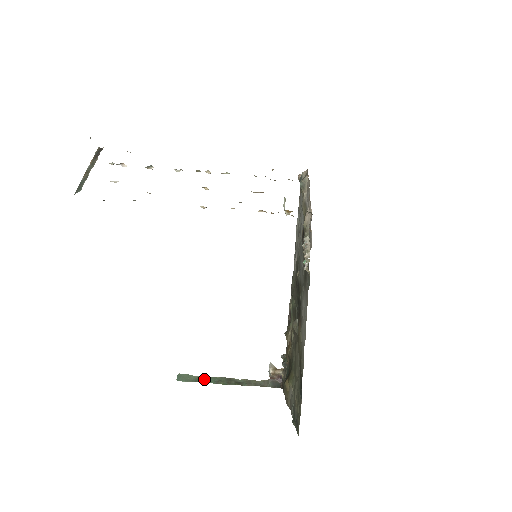
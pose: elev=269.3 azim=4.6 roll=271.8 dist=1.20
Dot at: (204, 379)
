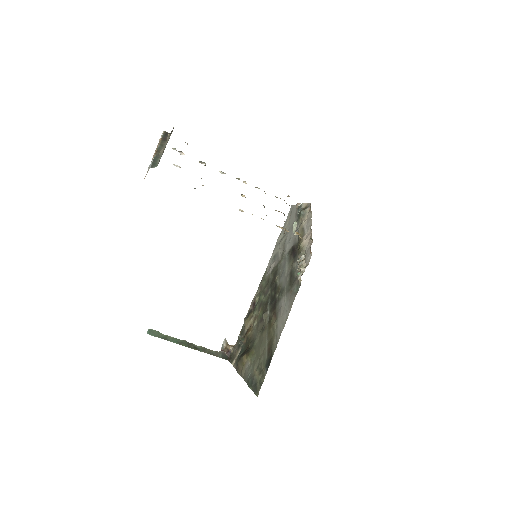
Dot at: (170, 338)
